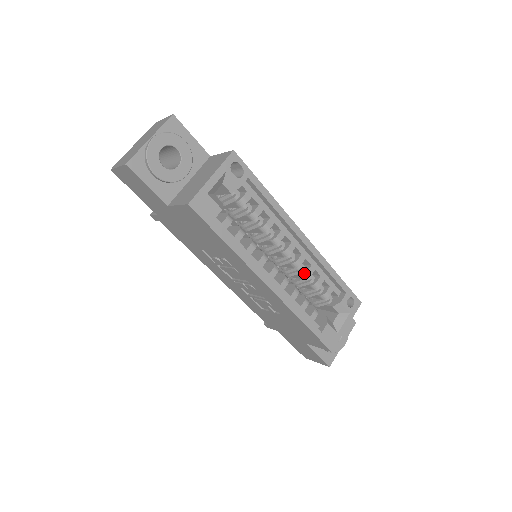
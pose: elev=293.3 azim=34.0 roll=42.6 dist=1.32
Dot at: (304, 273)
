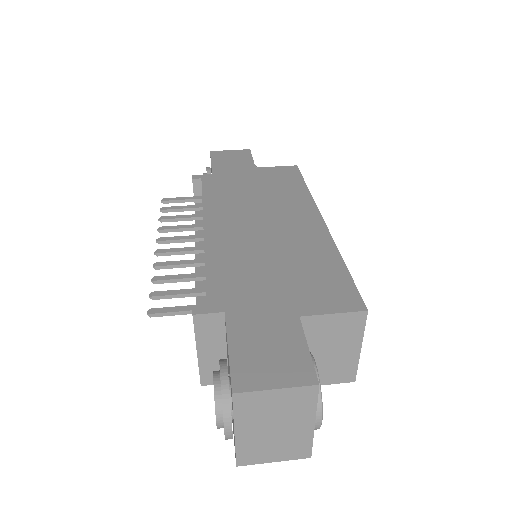
Dot at: occluded
